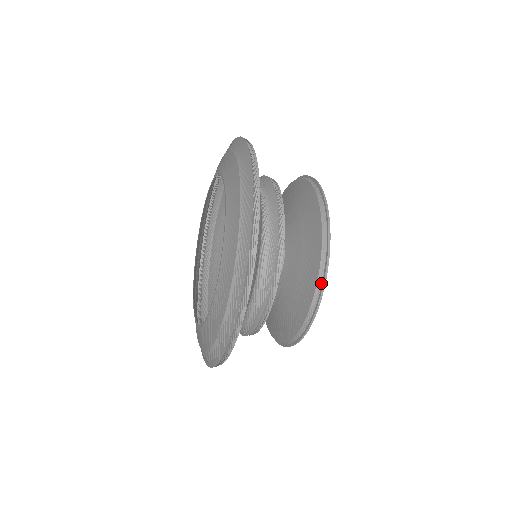
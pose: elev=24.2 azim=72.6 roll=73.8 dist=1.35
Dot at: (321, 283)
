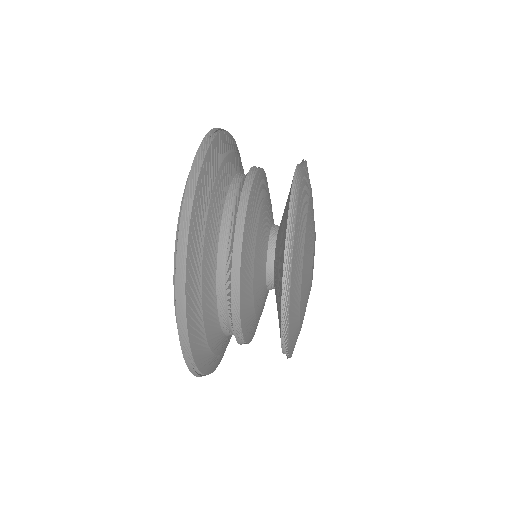
Dot at: (285, 335)
